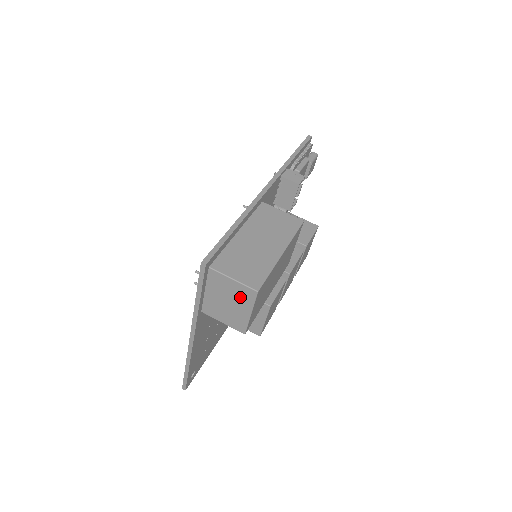
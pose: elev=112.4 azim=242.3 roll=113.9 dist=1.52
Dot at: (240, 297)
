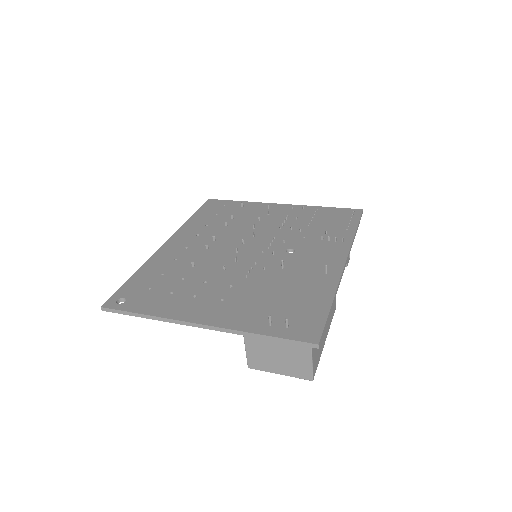
Dot at: (294, 367)
